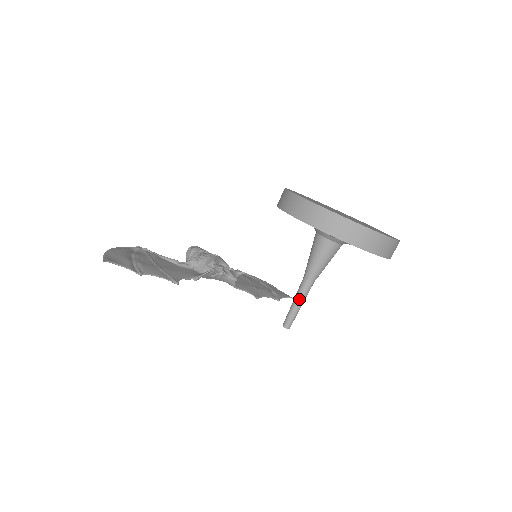
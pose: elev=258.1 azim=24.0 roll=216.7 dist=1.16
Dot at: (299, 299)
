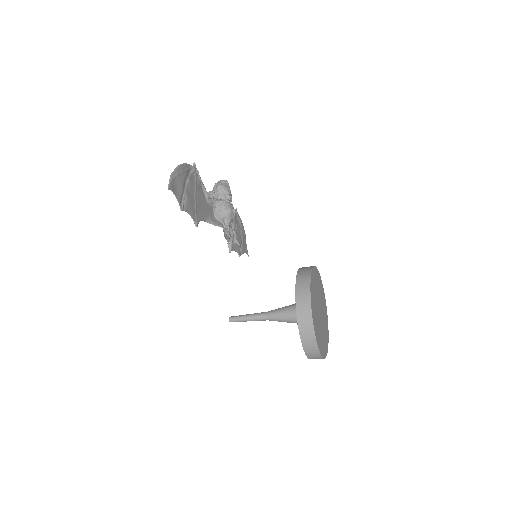
Dot at: (252, 319)
